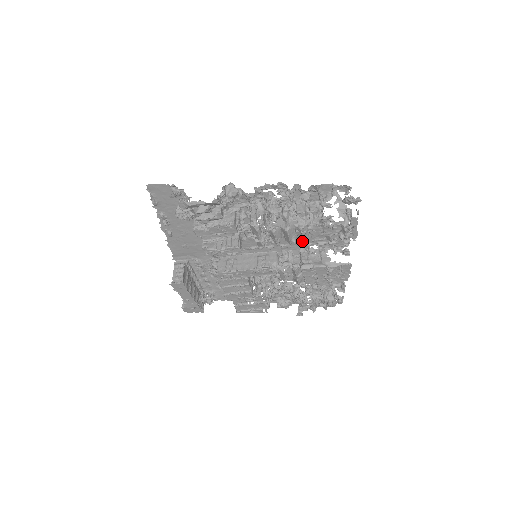
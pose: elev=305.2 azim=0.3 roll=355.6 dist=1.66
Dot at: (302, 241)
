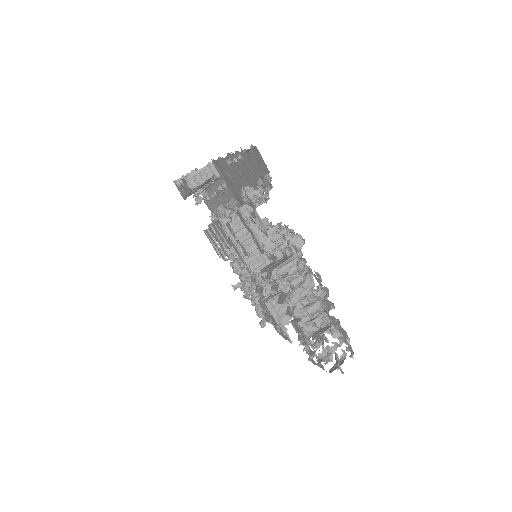
Dot at: (286, 312)
